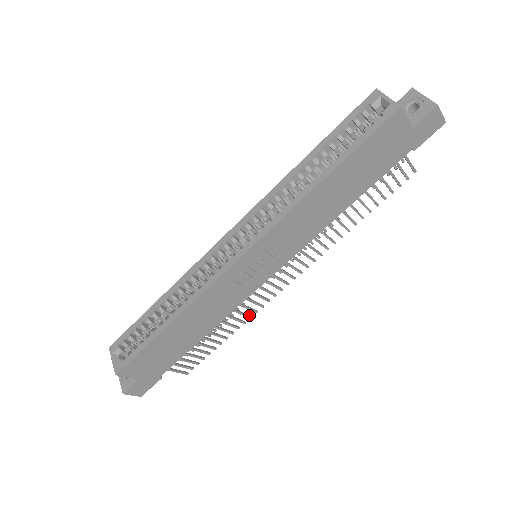
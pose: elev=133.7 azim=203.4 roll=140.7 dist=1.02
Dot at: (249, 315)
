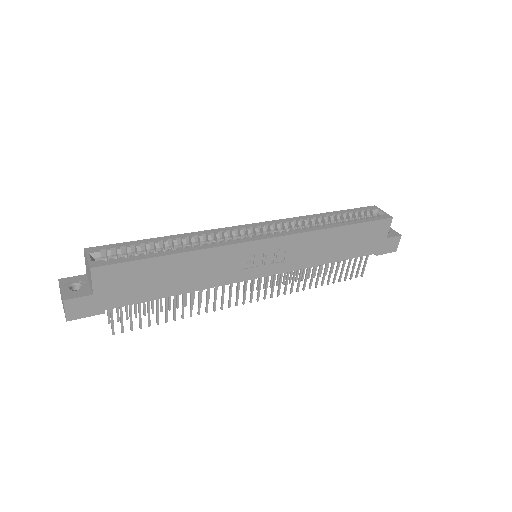
Dot at: (207, 309)
